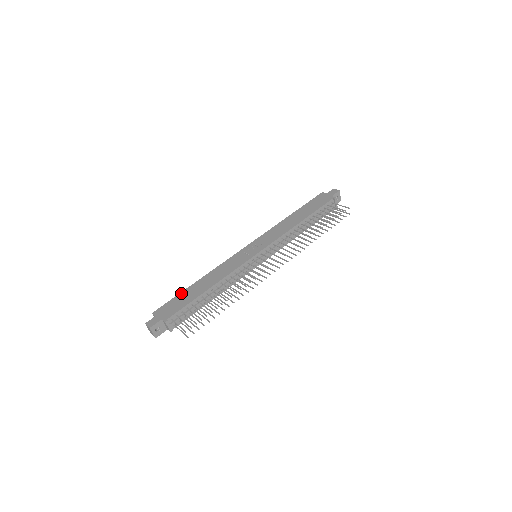
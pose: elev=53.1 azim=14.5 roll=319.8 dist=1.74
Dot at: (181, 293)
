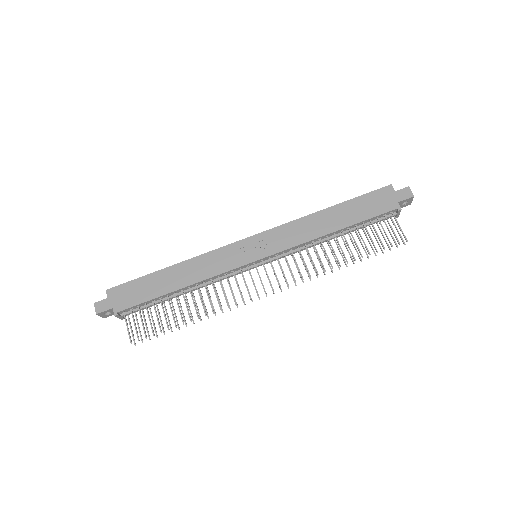
Dot at: (146, 276)
